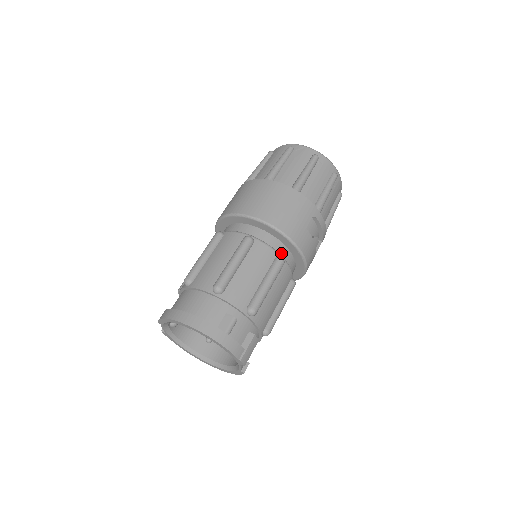
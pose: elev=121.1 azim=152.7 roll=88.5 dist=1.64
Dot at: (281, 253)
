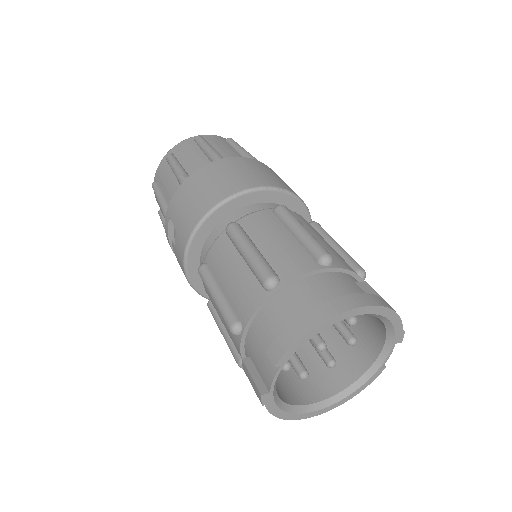
Dot at: occluded
